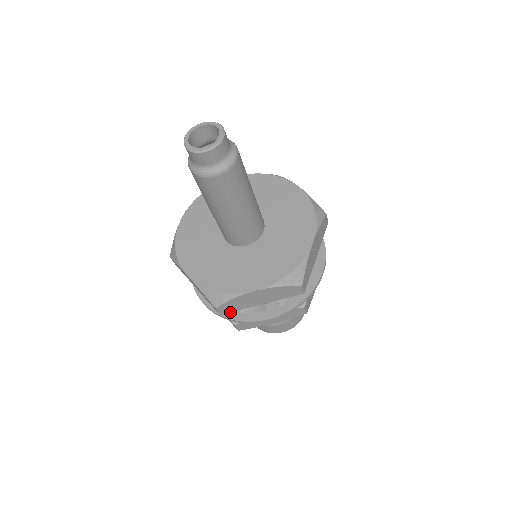
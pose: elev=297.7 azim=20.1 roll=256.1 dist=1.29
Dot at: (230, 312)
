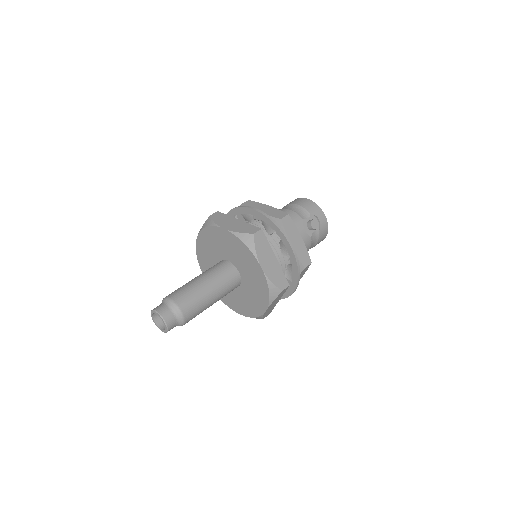
Dot at: occluded
